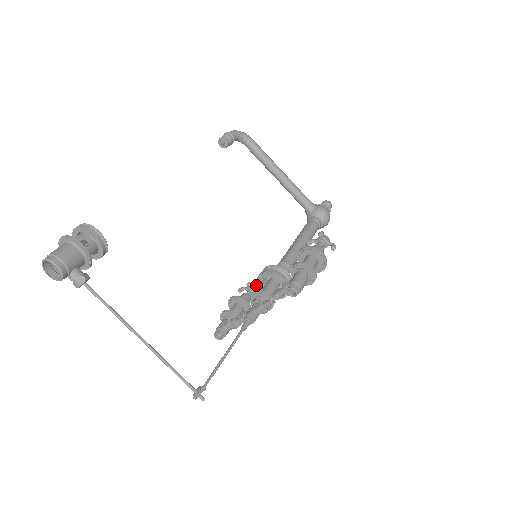
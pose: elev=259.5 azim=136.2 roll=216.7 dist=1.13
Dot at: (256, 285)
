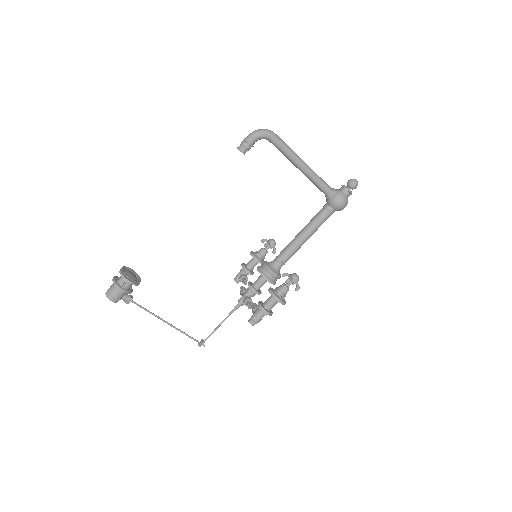
Dot at: (274, 242)
